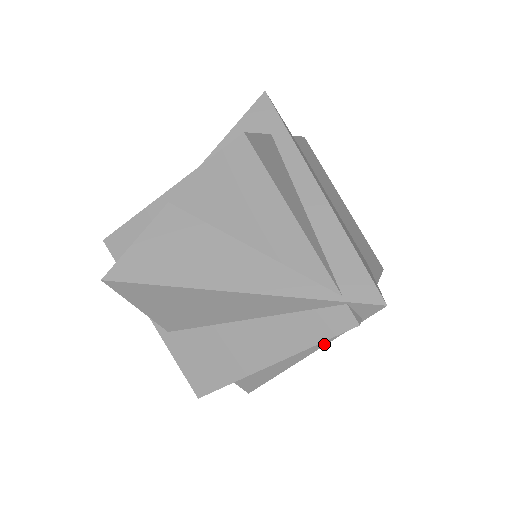
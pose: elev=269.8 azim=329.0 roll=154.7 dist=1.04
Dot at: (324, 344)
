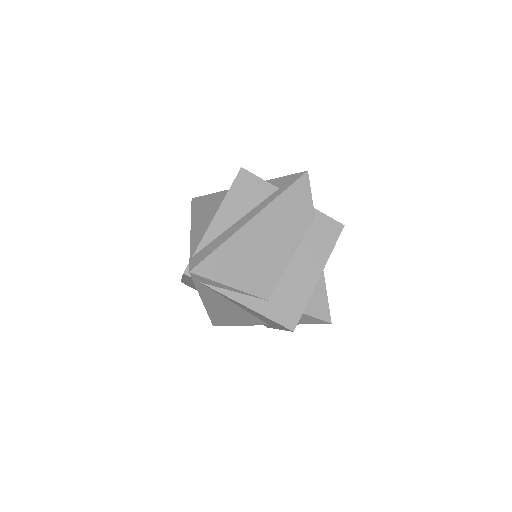
Dot at: (199, 294)
